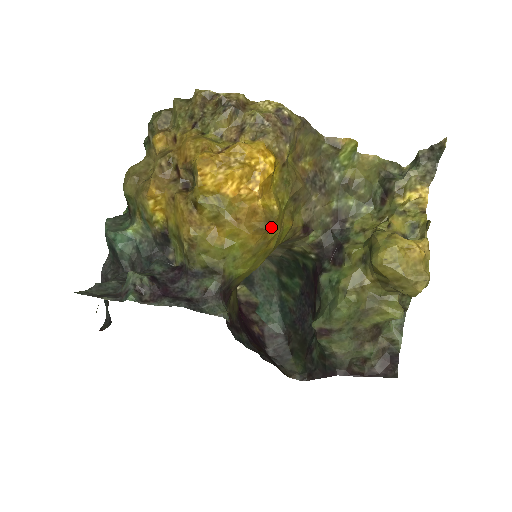
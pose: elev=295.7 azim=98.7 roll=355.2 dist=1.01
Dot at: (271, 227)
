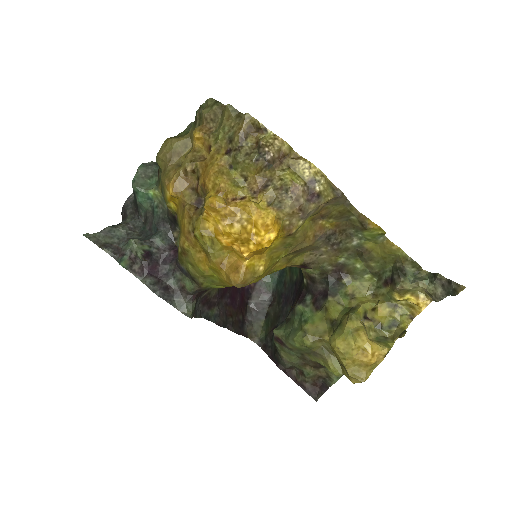
Dot at: (247, 284)
